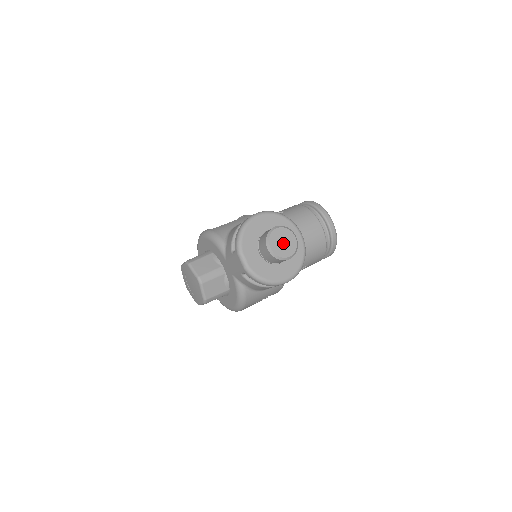
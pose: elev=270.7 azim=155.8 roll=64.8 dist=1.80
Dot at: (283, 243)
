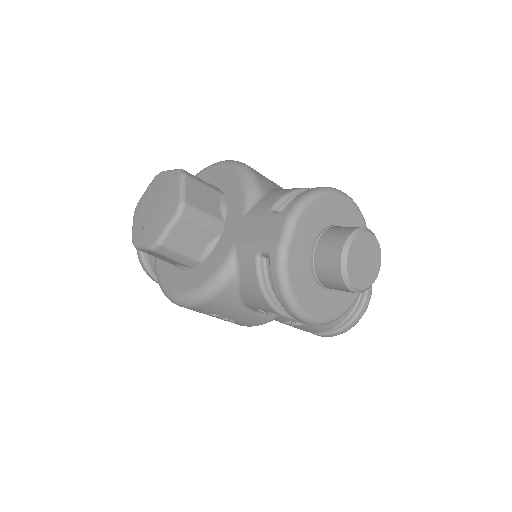
Dot at: (364, 261)
